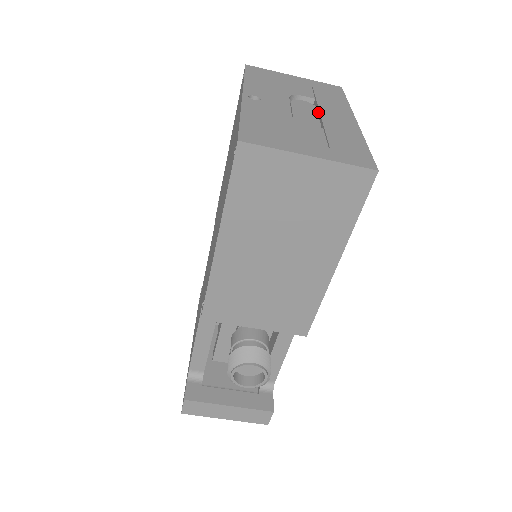
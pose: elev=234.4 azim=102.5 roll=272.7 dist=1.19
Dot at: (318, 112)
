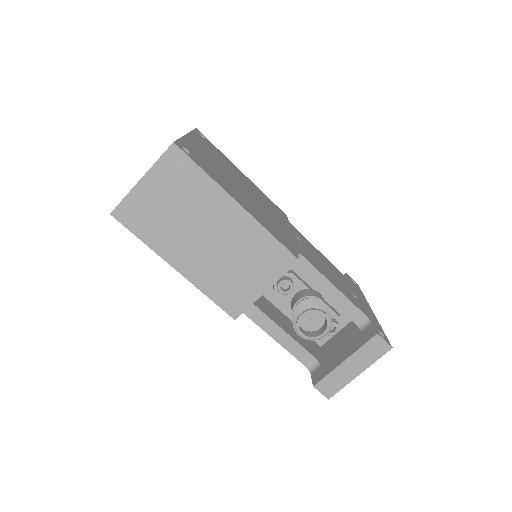
Dot at: occluded
